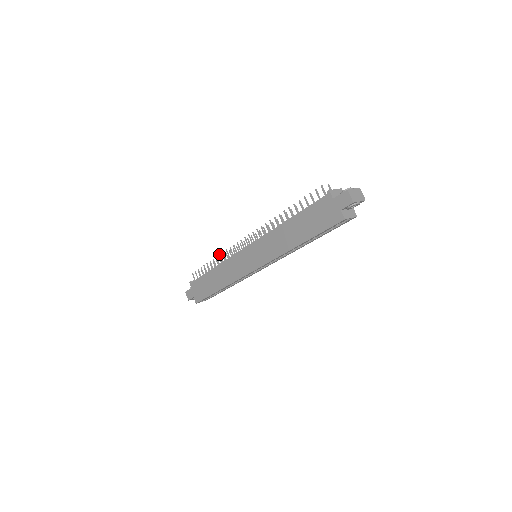
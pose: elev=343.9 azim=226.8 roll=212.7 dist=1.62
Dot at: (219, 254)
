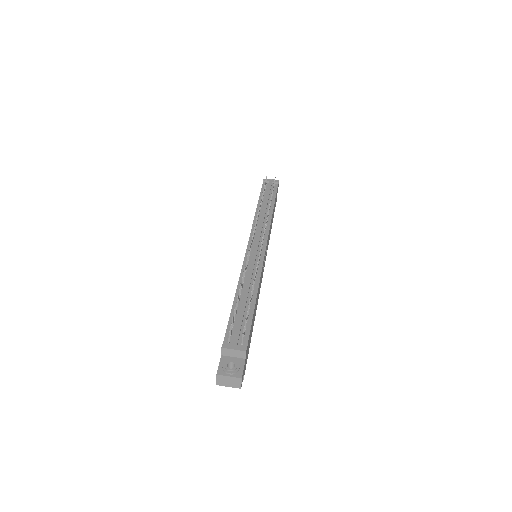
Dot at: (259, 206)
